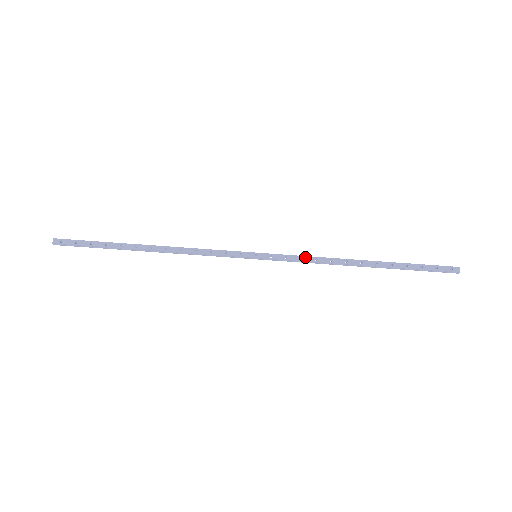
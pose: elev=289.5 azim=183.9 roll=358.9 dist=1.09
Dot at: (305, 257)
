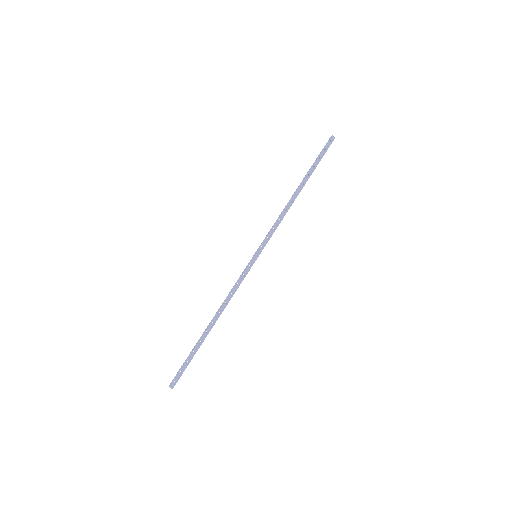
Dot at: (275, 225)
